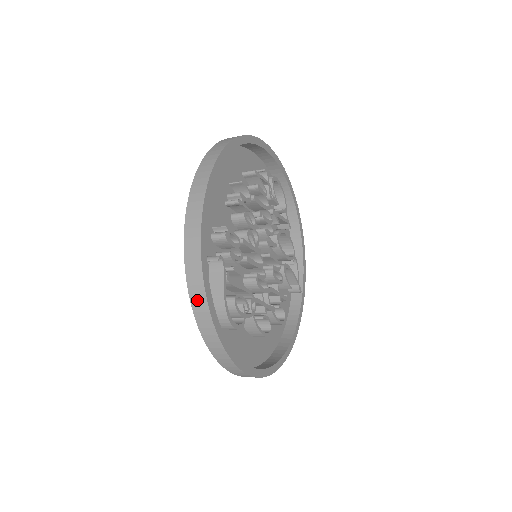
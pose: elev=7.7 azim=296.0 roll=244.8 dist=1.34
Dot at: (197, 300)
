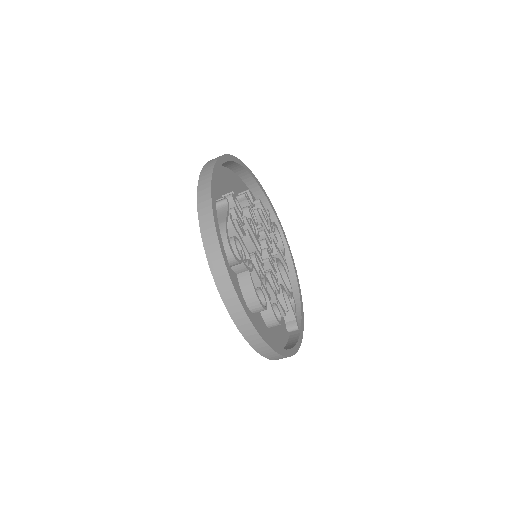
Dot at: (203, 206)
